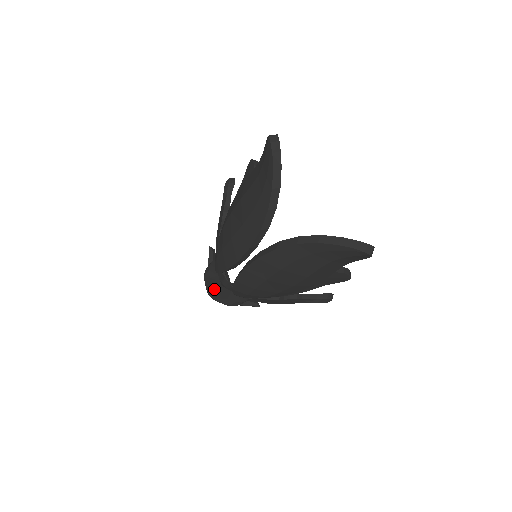
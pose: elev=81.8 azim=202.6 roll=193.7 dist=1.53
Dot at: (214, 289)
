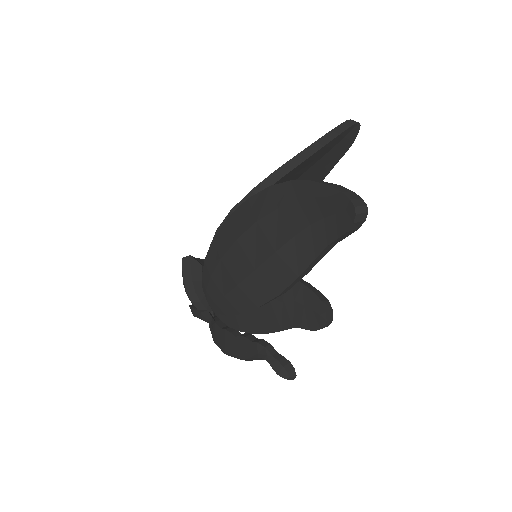
Dot at: (192, 256)
